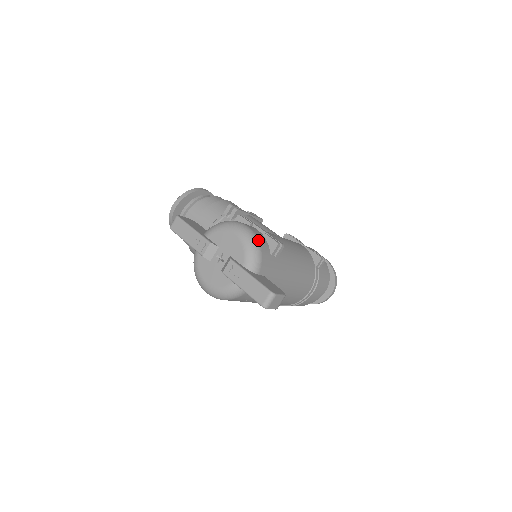
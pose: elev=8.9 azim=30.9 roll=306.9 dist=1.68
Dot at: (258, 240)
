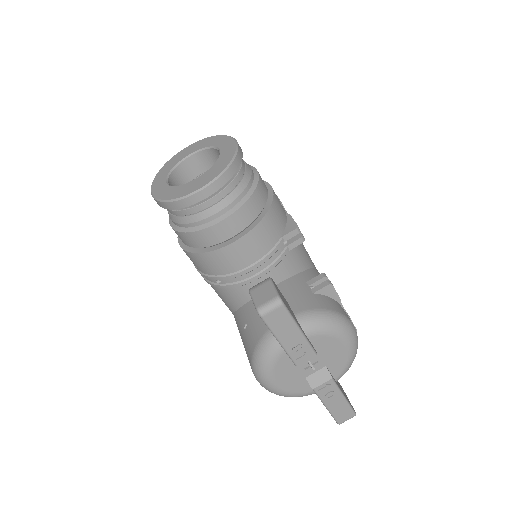
Dot at: occluded
